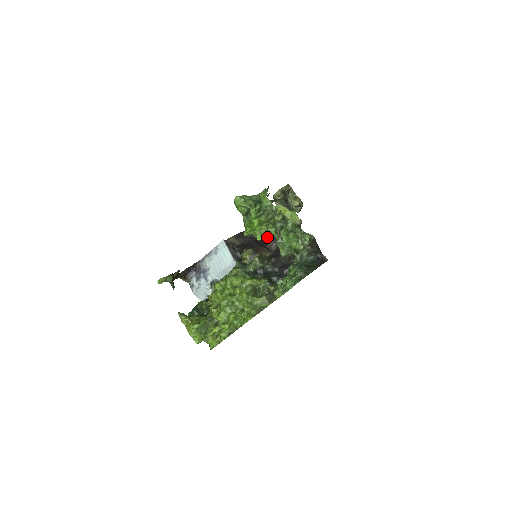
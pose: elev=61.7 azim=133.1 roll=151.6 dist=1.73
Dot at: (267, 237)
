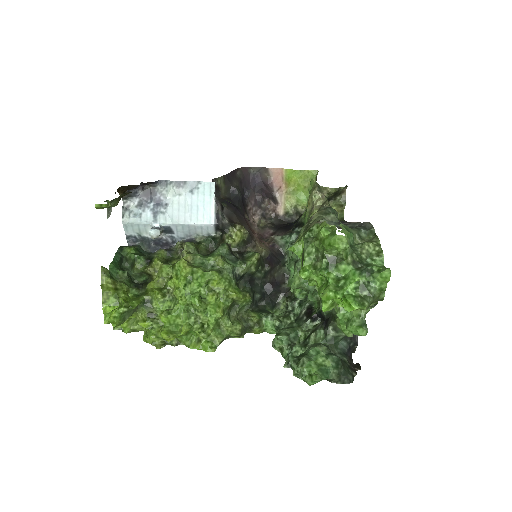
Dot at: (251, 193)
